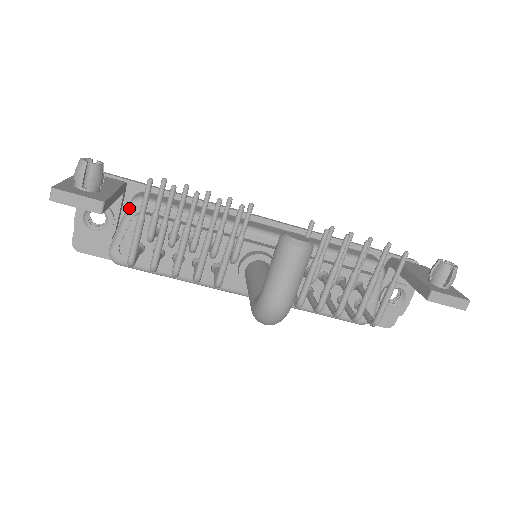
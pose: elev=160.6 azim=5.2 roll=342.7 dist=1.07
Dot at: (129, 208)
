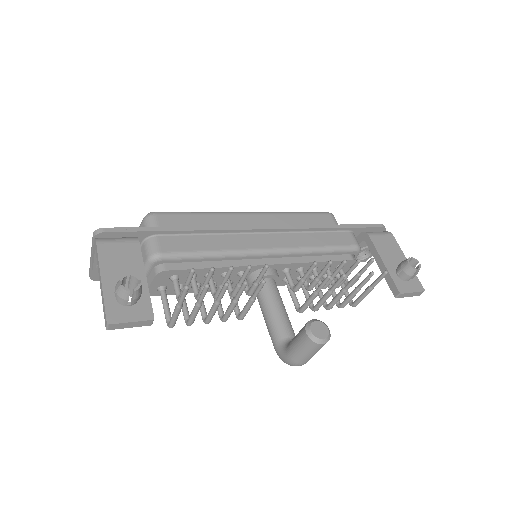
Dot at: (149, 265)
